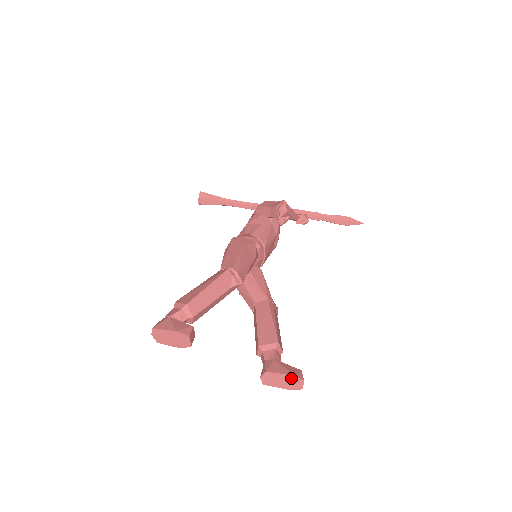
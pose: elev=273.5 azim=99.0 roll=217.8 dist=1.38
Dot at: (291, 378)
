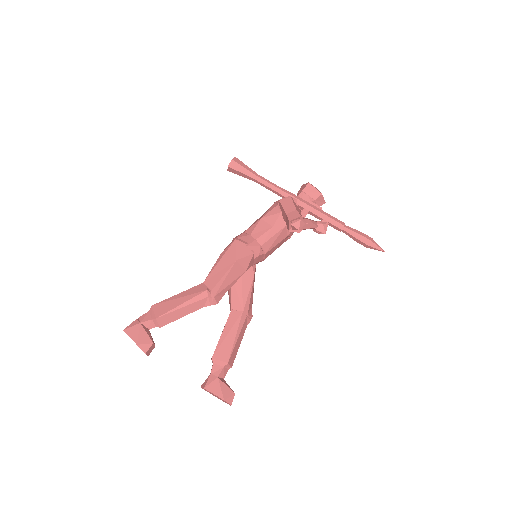
Dot at: (222, 399)
